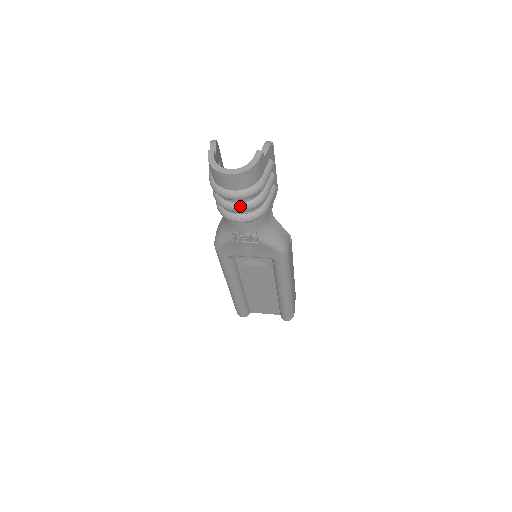
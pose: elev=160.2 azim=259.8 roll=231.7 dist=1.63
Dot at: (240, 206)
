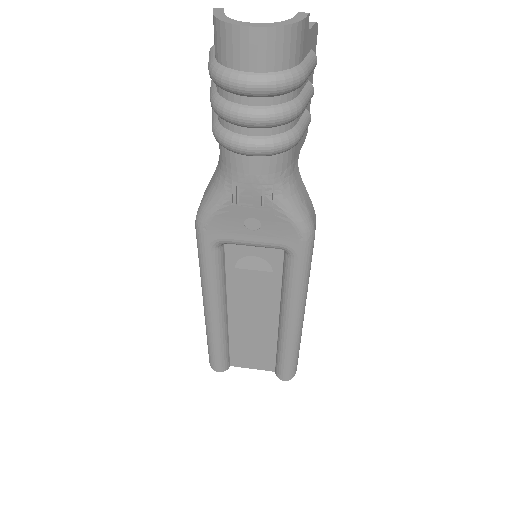
Dot at: (258, 111)
